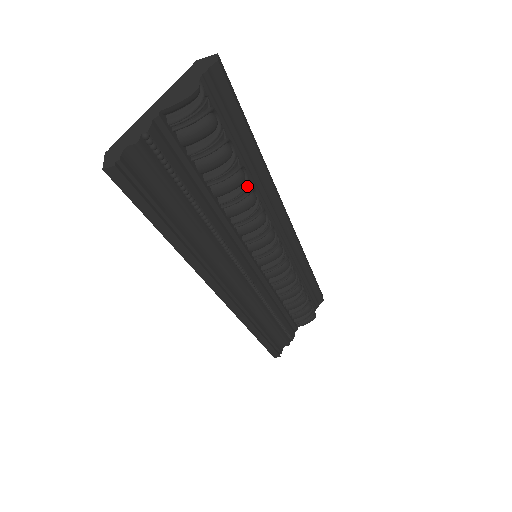
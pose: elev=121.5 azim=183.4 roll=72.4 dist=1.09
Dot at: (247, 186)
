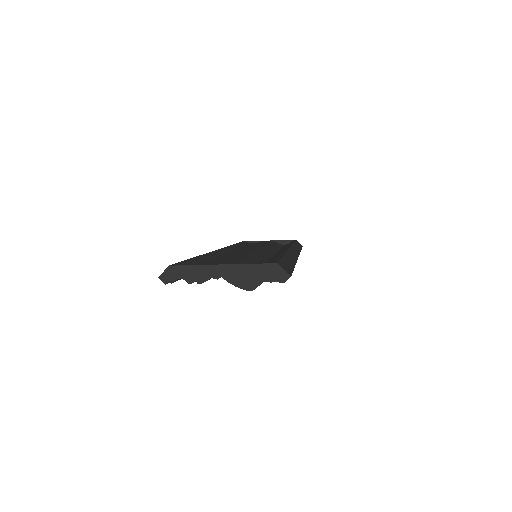
Dot at: occluded
